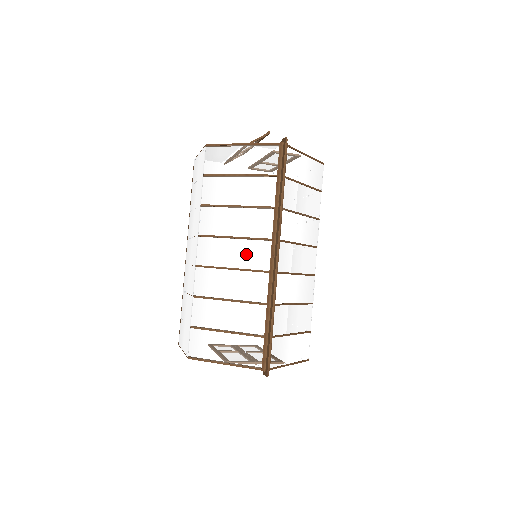
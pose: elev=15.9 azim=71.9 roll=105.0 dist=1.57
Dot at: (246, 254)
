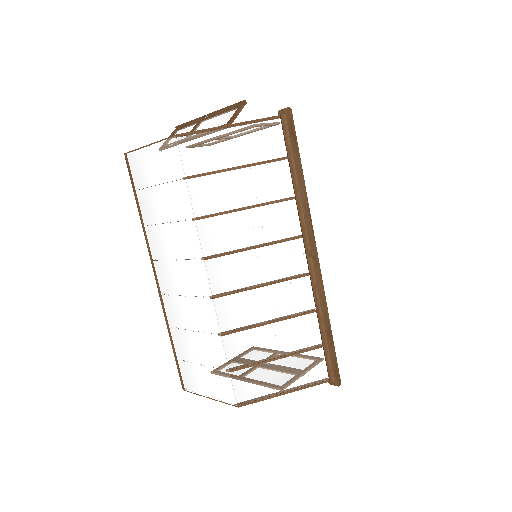
Dot at: (275, 263)
